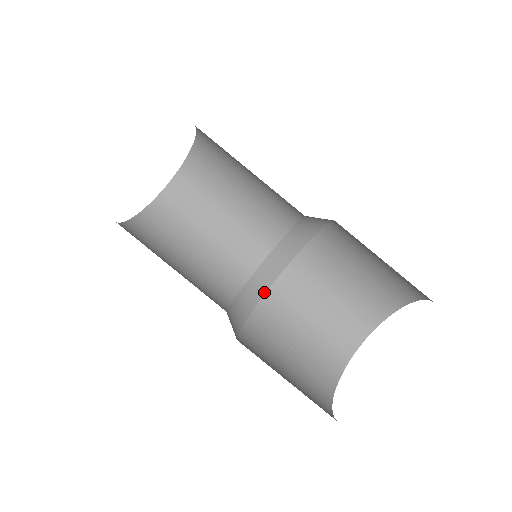
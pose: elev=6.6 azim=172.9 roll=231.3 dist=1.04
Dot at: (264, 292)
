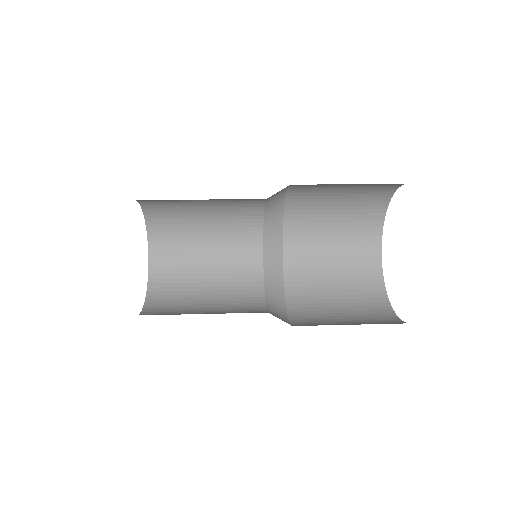
Dot at: (284, 302)
